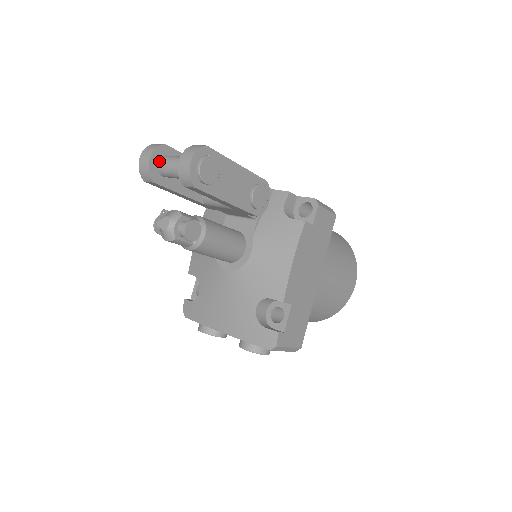
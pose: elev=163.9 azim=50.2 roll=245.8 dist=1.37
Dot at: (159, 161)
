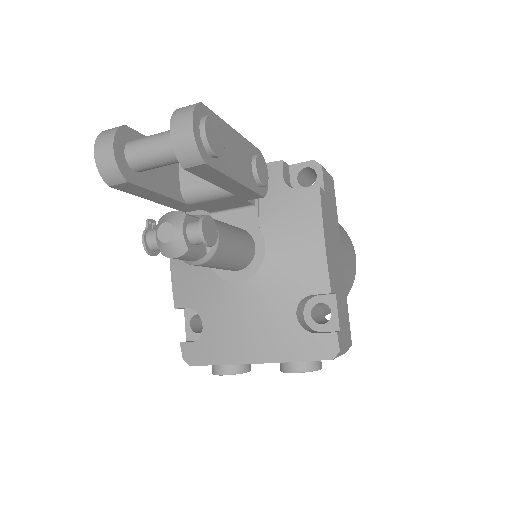
Dot at: (125, 149)
